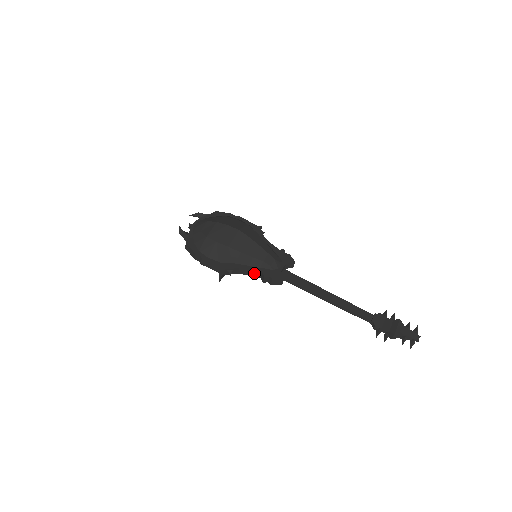
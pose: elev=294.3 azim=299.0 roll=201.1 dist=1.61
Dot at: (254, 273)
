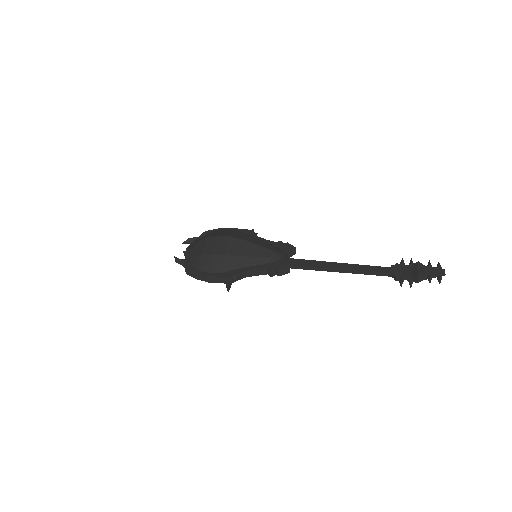
Dot at: (259, 271)
